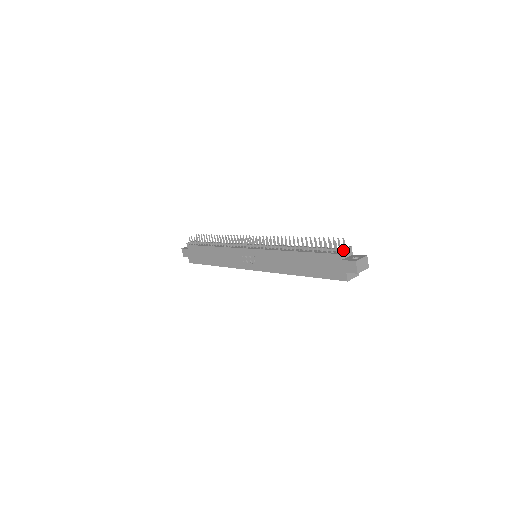
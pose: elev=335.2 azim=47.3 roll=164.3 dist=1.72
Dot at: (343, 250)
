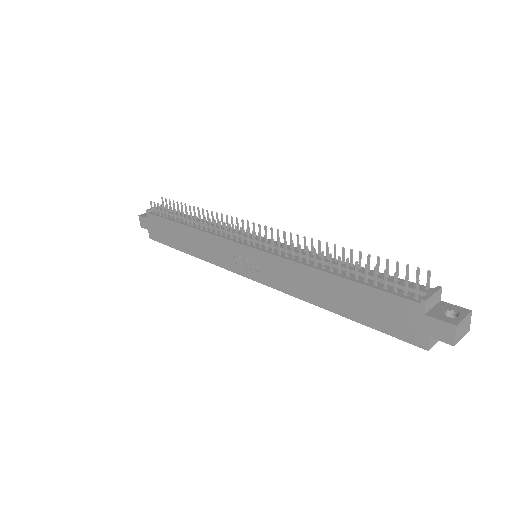
Dot at: (430, 296)
